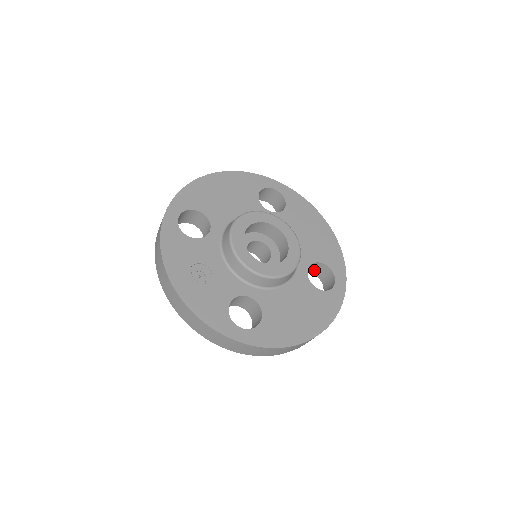
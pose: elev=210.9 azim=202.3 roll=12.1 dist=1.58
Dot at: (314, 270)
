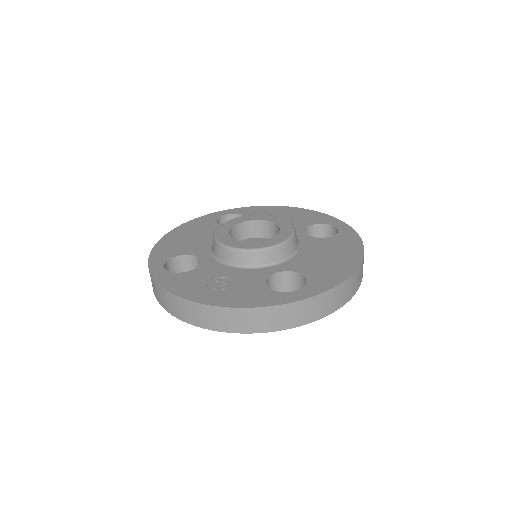
Dot at: occluded
